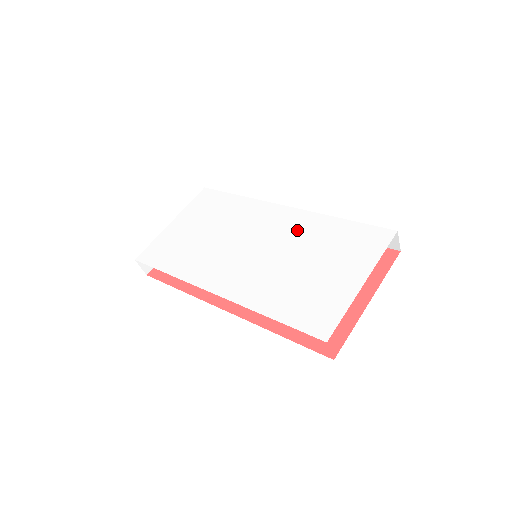
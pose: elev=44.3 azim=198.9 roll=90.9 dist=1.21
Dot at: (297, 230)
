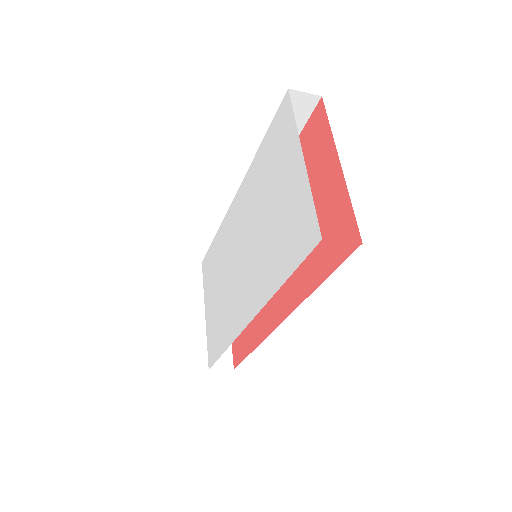
Dot at: (249, 199)
